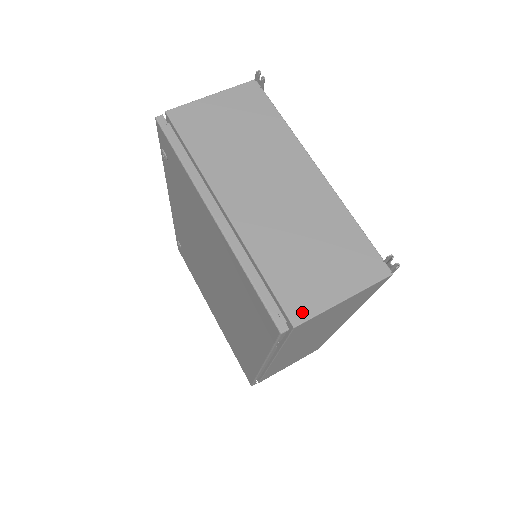
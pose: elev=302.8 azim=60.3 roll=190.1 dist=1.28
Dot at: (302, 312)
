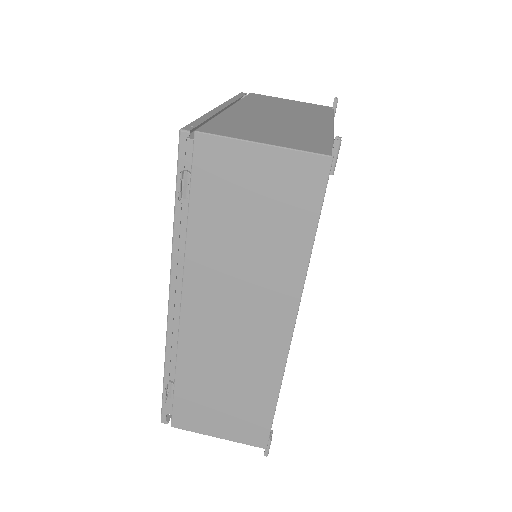
Dot at: (214, 131)
